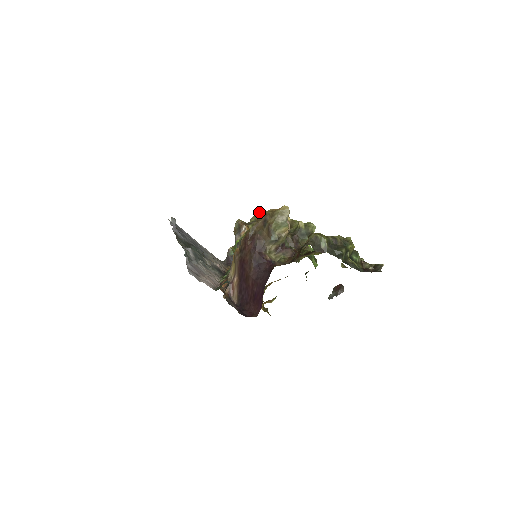
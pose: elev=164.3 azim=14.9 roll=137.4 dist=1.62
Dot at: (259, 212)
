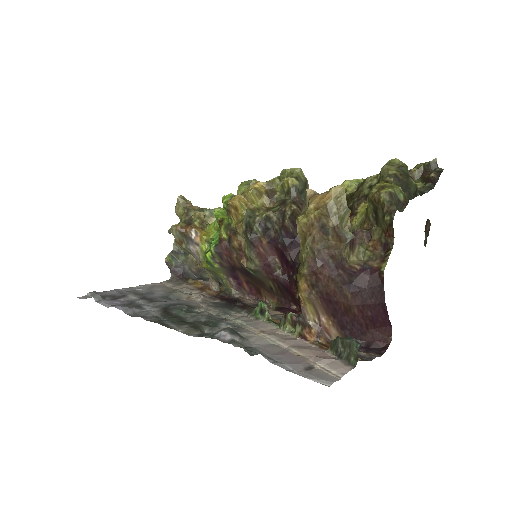
Dot at: (299, 221)
